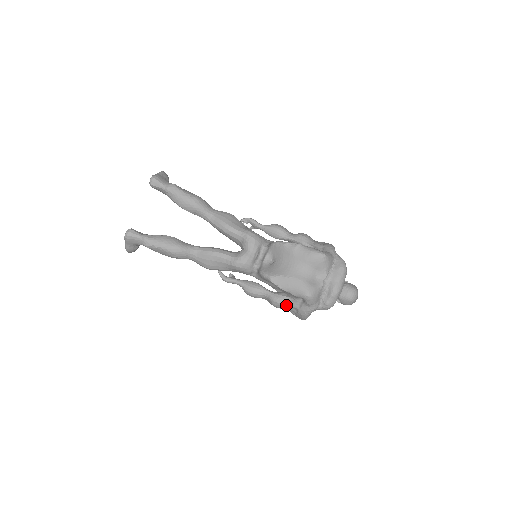
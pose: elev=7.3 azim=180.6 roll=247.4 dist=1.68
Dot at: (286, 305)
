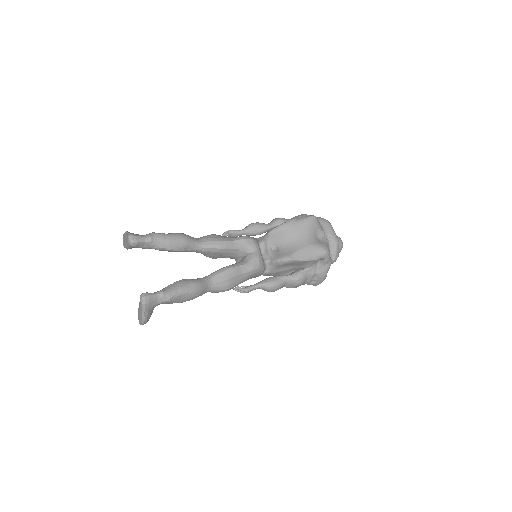
Dot at: (307, 277)
